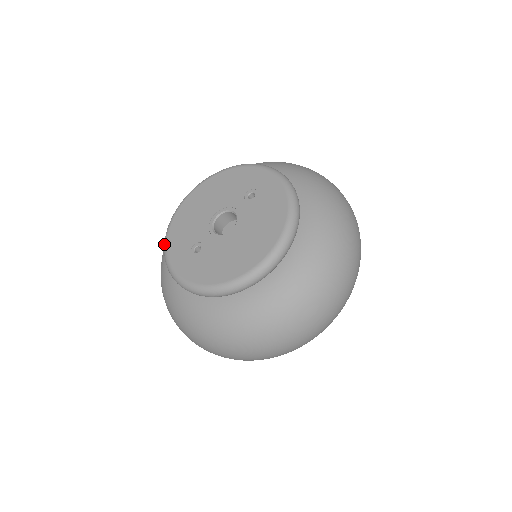
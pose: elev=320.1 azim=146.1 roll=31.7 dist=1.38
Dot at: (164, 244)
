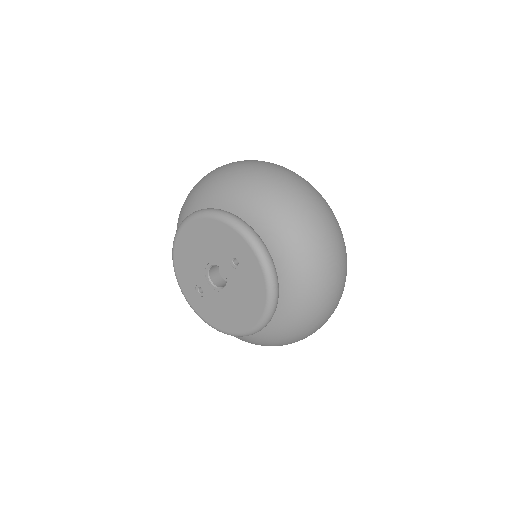
Dot at: occluded
